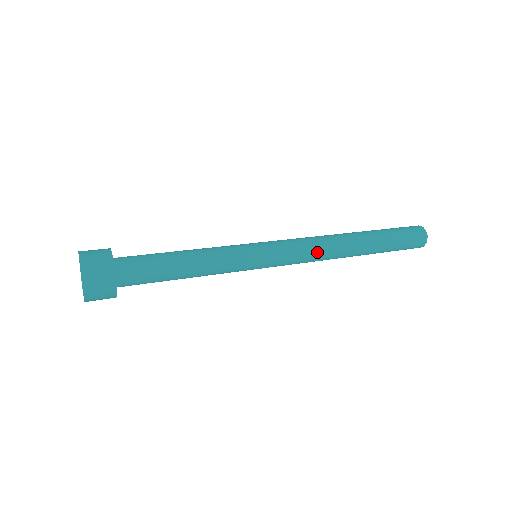
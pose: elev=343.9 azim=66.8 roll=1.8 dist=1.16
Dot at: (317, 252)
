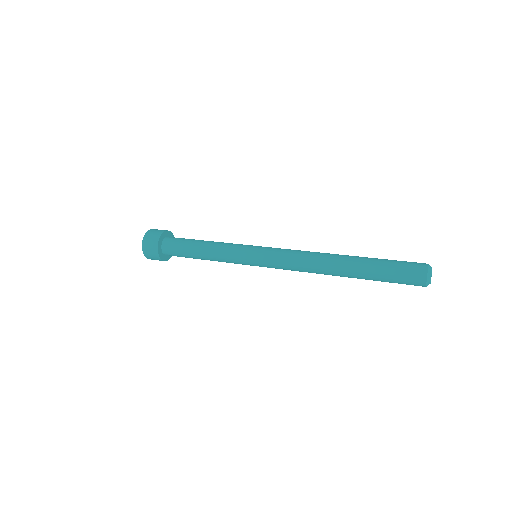
Dot at: (300, 259)
